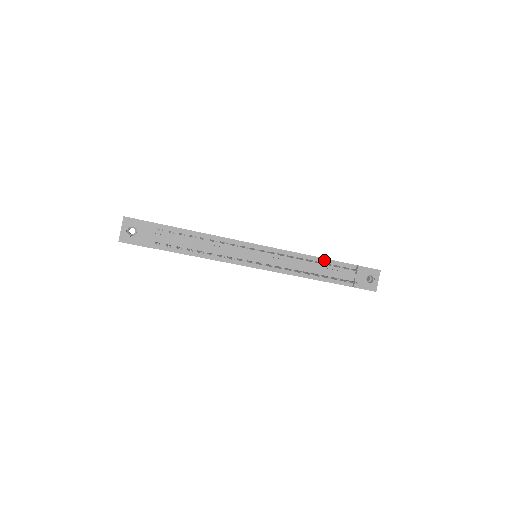
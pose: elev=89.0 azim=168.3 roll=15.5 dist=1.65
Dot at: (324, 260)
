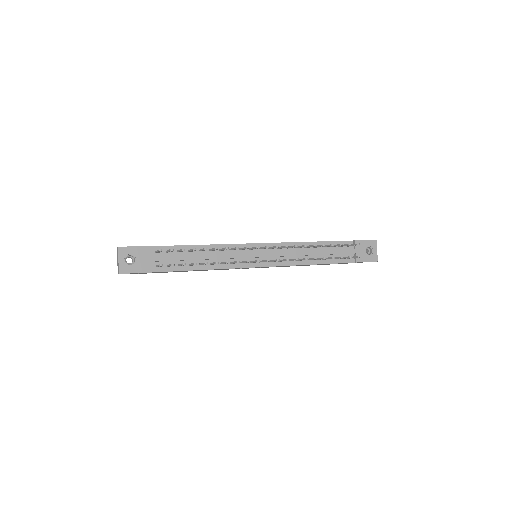
Dot at: (322, 243)
